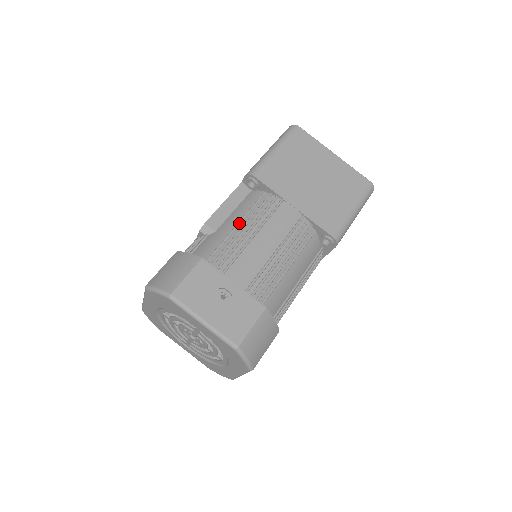
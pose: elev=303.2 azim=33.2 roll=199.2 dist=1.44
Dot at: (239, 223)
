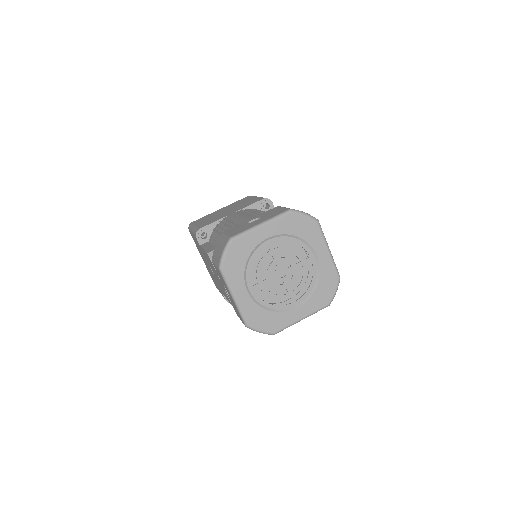
Dot at: (220, 233)
